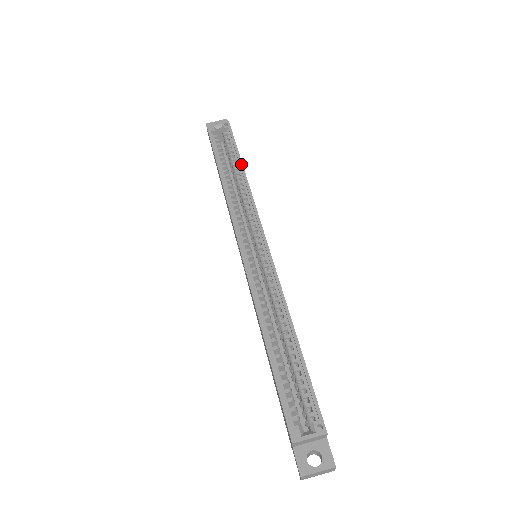
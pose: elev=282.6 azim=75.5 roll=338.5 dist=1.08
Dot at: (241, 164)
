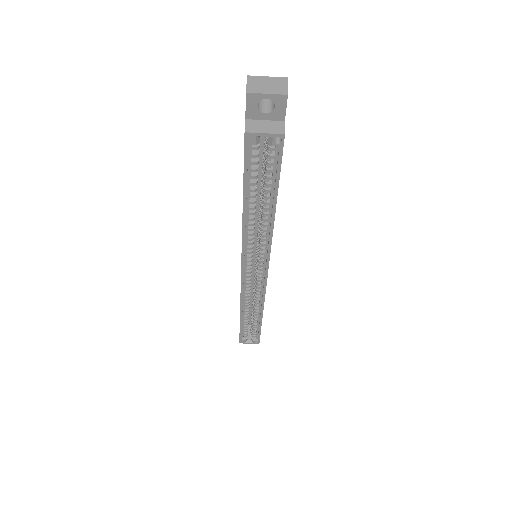
Dot at: (274, 207)
